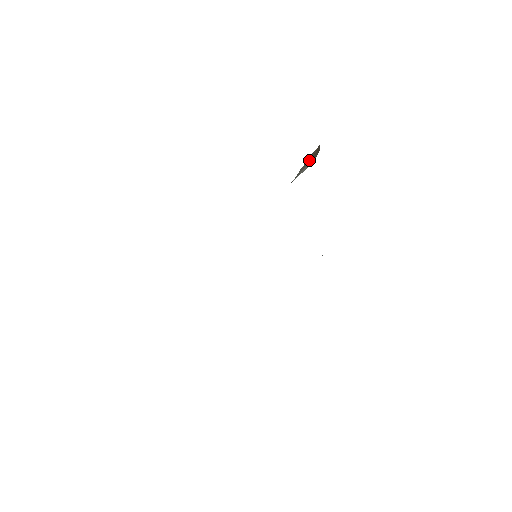
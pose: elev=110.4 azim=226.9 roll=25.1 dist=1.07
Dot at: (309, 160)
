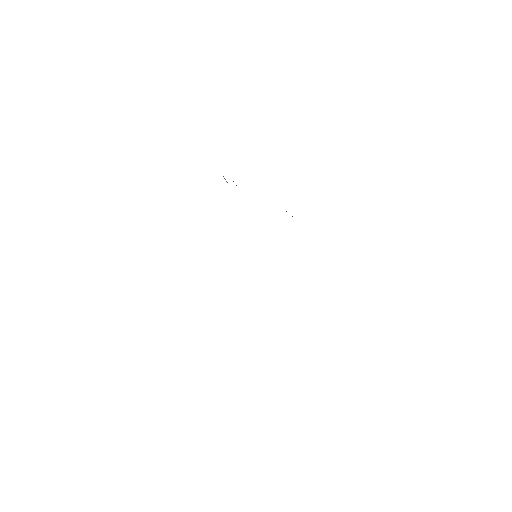
Dot at: occluded
